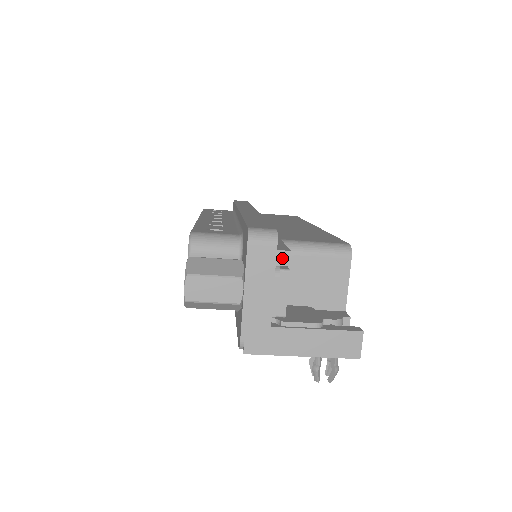
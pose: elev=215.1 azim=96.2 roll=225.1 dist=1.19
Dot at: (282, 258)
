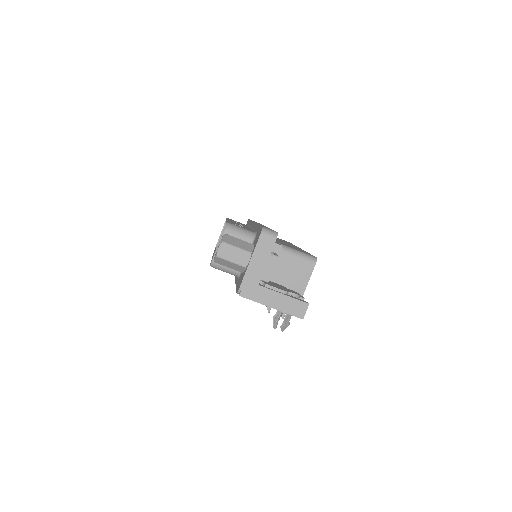
Dot at: (276, 248)
